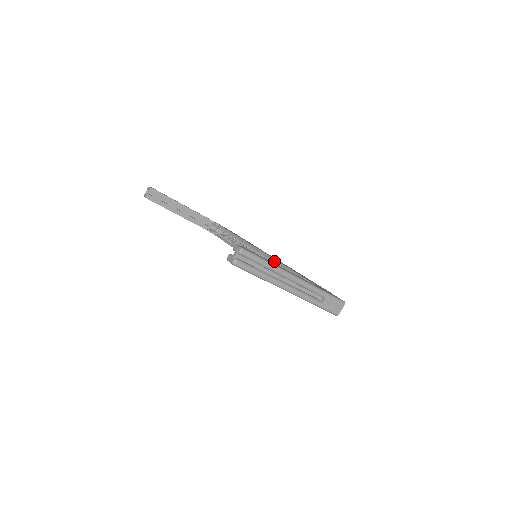
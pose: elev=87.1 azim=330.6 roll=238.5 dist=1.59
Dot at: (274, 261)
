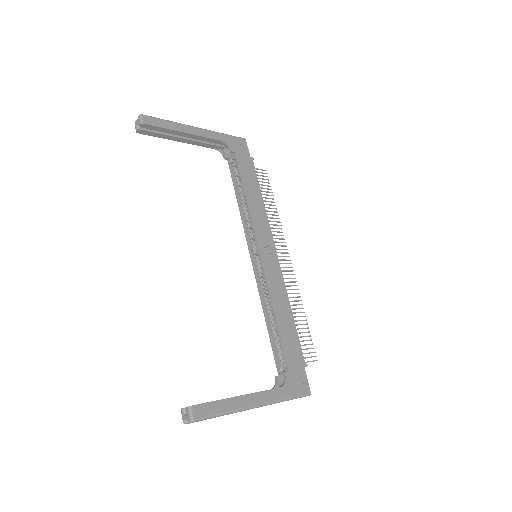
Dot at: (268, 289)
